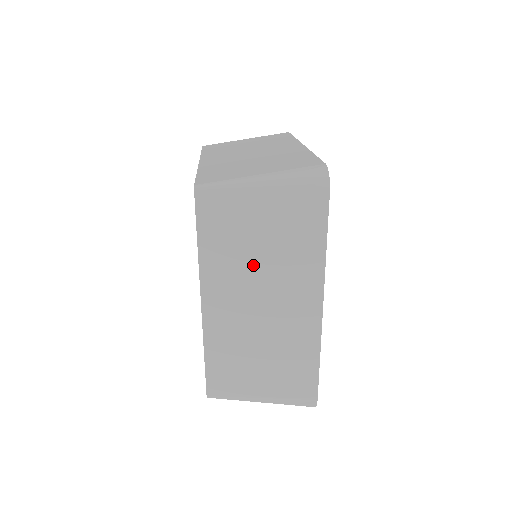
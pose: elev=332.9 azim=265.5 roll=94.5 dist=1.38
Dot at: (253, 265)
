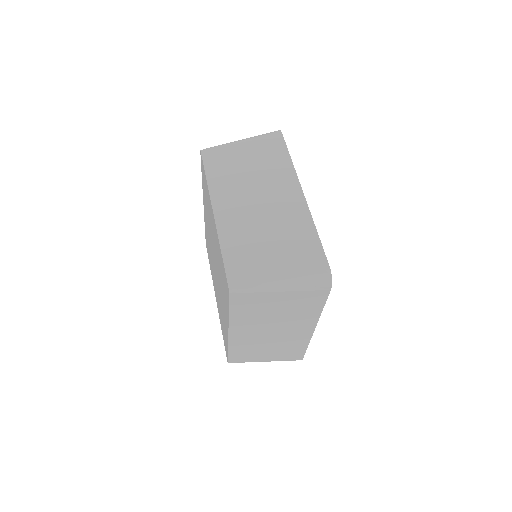
Dot at: (269, 318)
